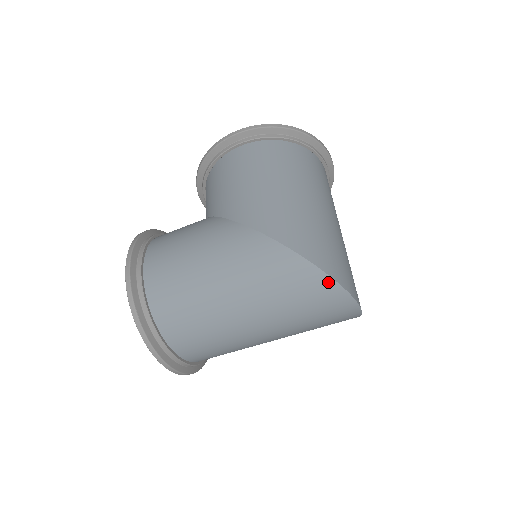
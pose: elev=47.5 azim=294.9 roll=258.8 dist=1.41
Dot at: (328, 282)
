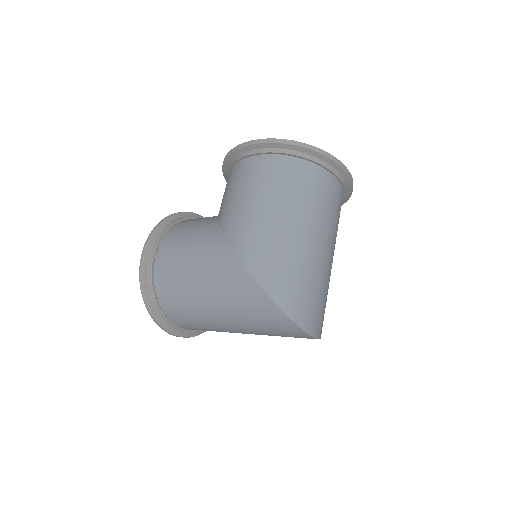
Dot at: (282, 315)
